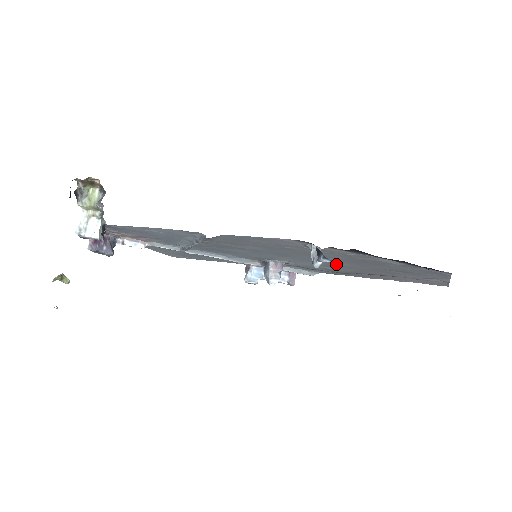
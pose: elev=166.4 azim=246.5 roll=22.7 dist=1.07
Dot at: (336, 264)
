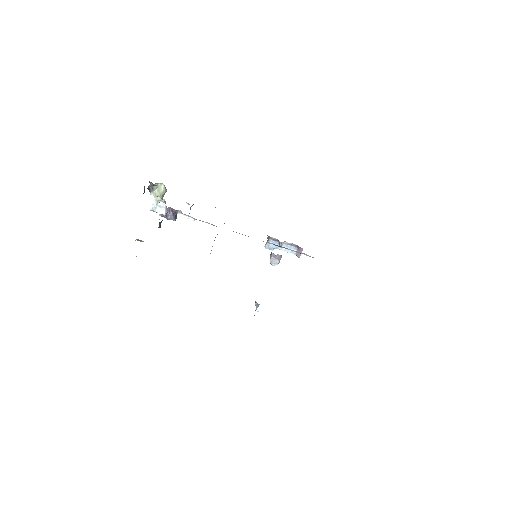
Dot at: occluded
